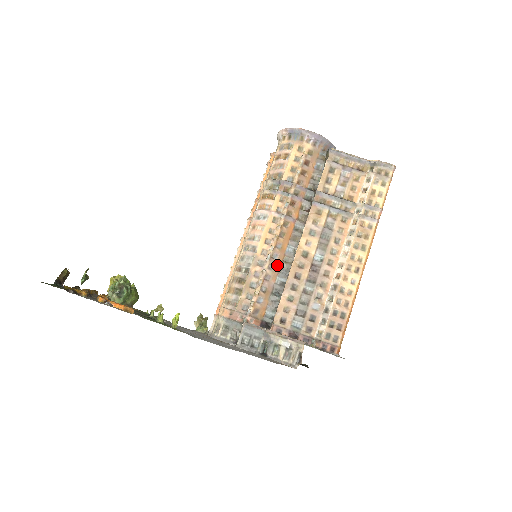
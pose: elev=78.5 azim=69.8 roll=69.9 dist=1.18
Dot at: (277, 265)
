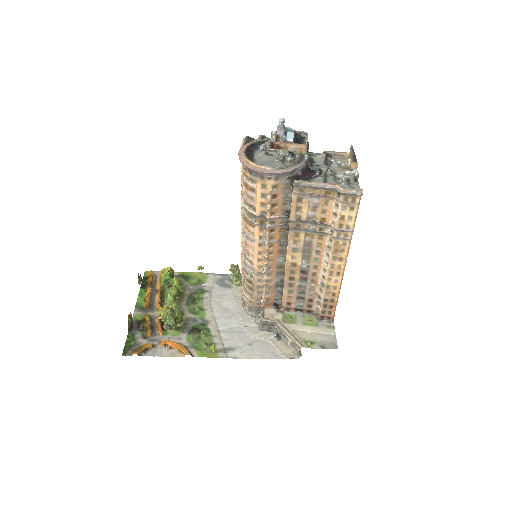
Dot at: (273, 272)
